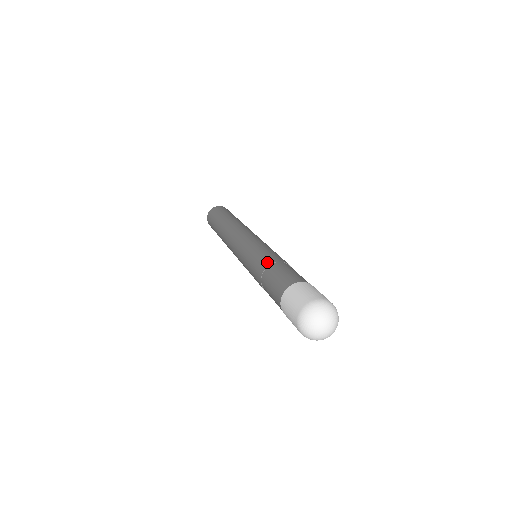
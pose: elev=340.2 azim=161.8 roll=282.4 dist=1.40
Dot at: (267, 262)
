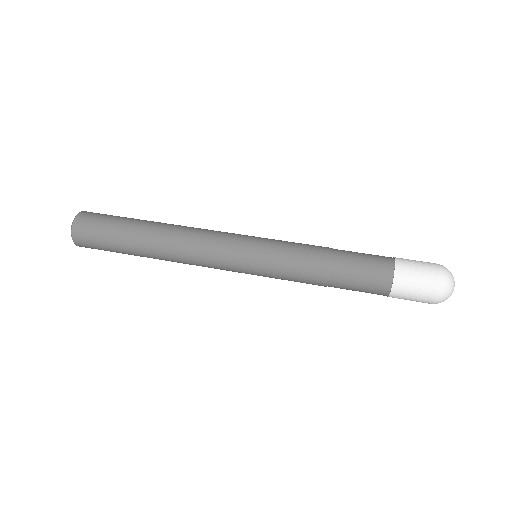
Dot at: (322, 270)
